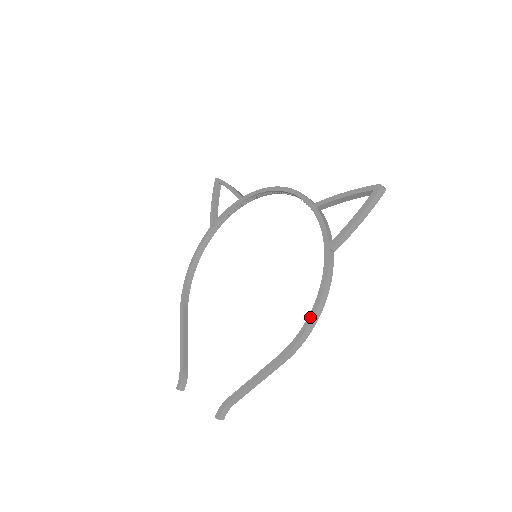
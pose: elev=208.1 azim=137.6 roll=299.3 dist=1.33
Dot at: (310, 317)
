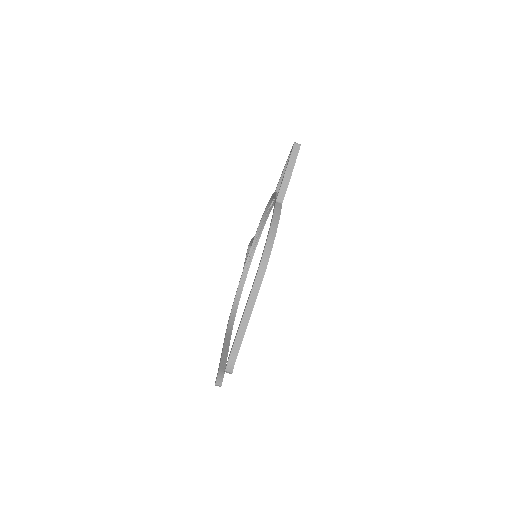
Dot at: (264, 246)
